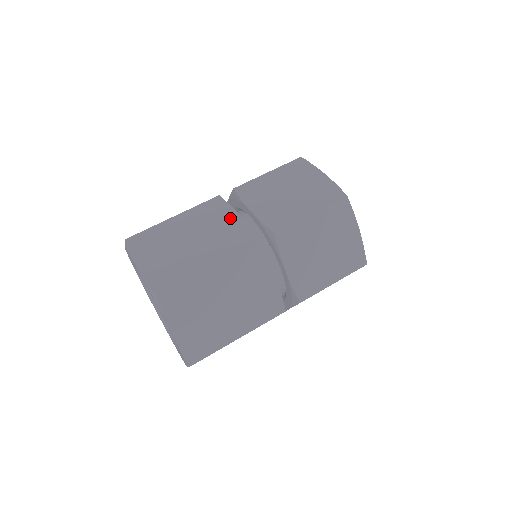
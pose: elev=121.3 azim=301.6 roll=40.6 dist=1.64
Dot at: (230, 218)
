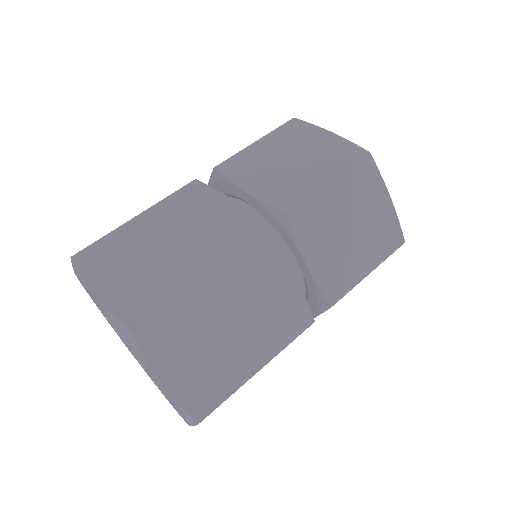
Dot at: (218, 205)
